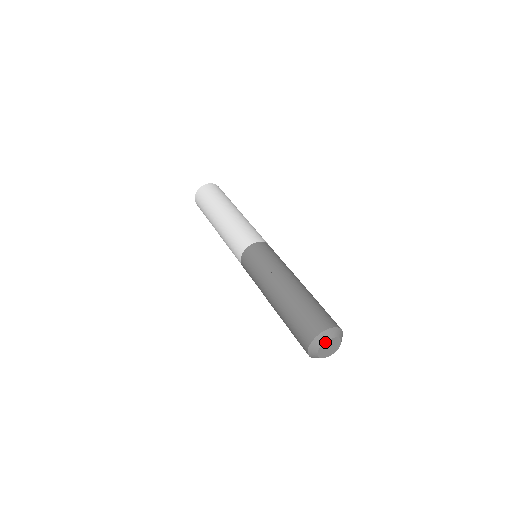
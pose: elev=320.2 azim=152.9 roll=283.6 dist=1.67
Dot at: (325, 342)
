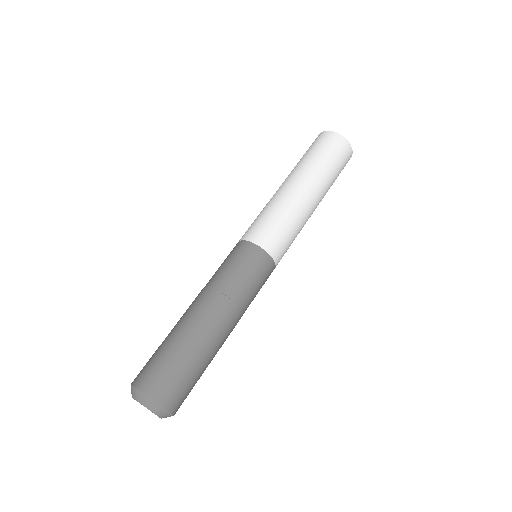
Dot at: (146, 407)
